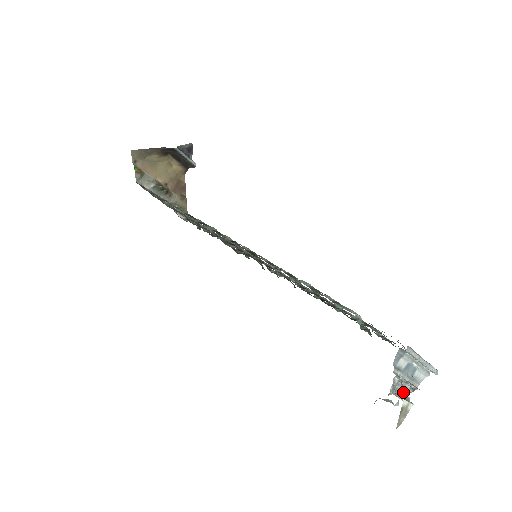
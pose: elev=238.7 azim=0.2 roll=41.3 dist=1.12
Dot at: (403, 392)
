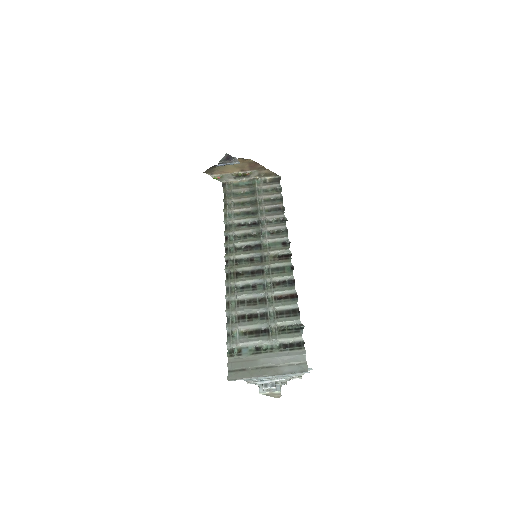
Dot at: (263, 388)
